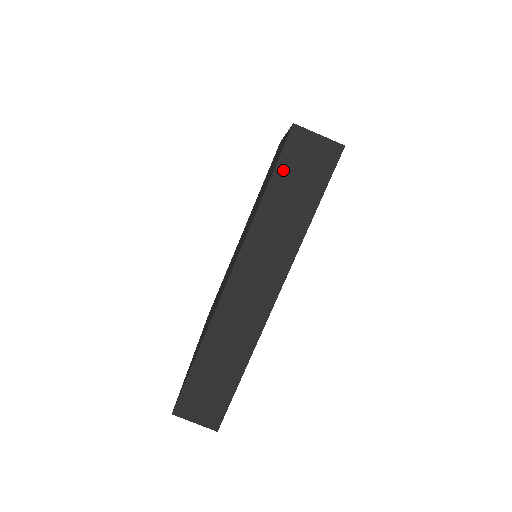
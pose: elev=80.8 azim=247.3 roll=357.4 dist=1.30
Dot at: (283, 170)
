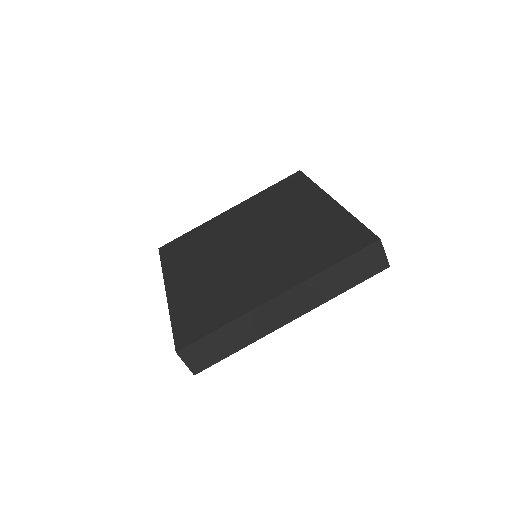
Dot at: (355, 258)
